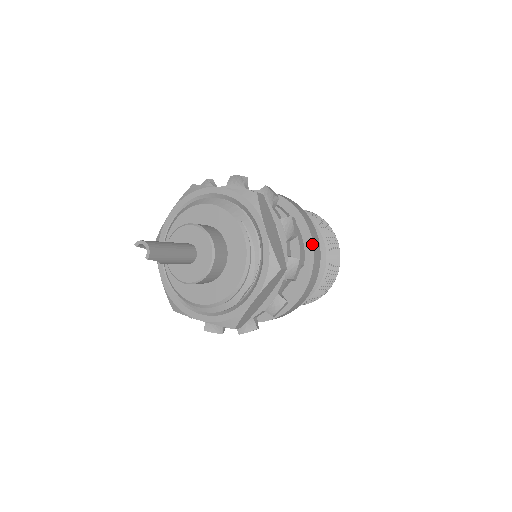
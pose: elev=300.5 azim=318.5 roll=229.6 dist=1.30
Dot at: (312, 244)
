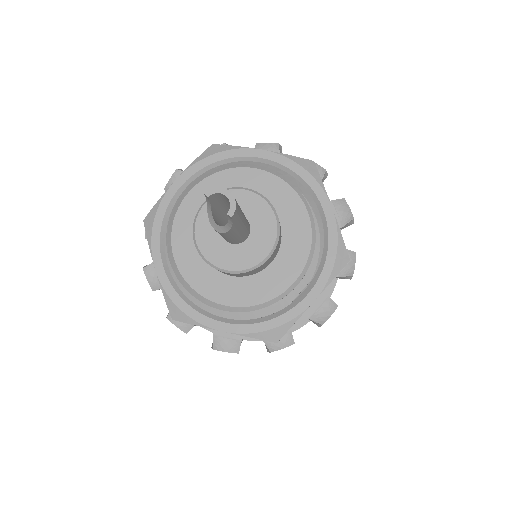
Dot at: occluded
